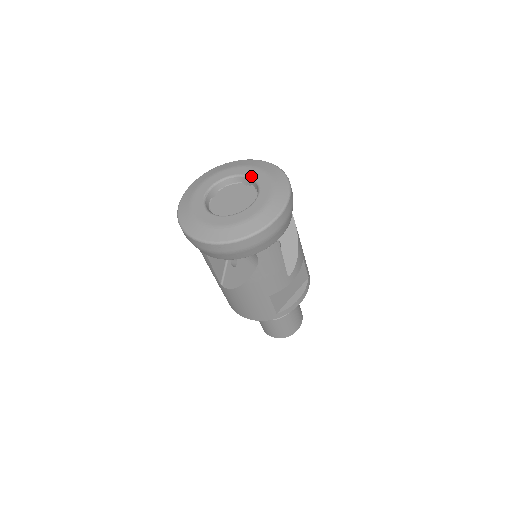
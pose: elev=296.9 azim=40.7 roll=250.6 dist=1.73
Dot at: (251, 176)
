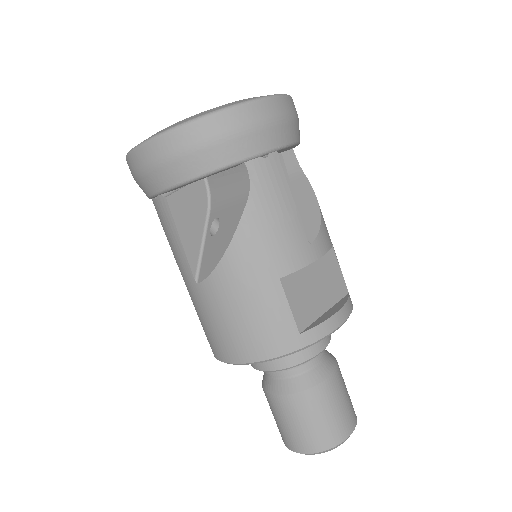
Dot at: occluded
